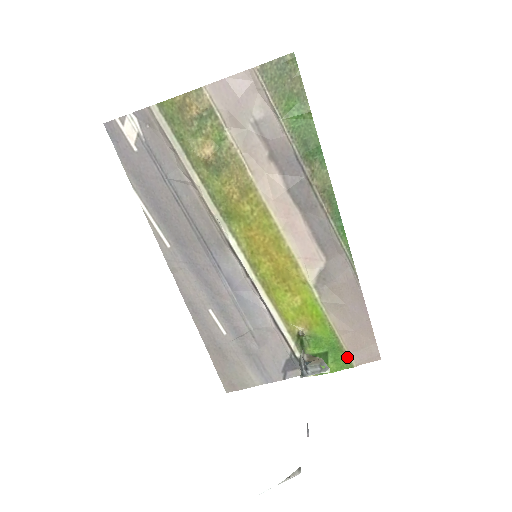
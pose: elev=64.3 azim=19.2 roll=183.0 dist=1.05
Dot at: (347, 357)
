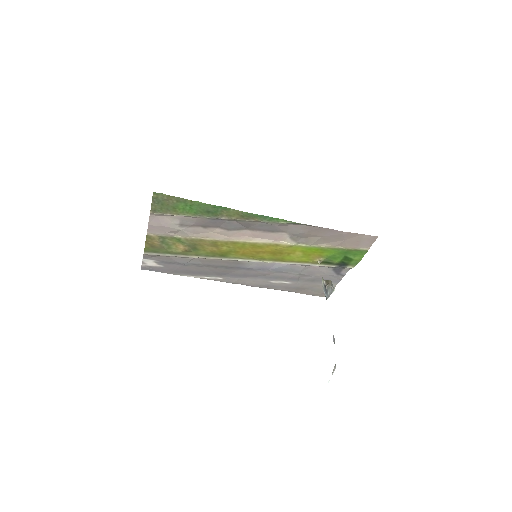
Dot at: (358, 250)
